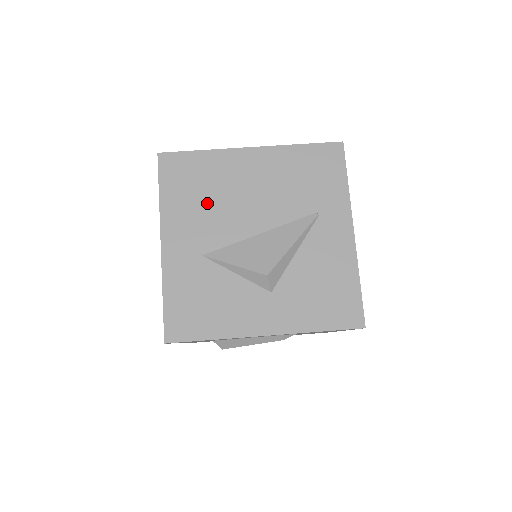
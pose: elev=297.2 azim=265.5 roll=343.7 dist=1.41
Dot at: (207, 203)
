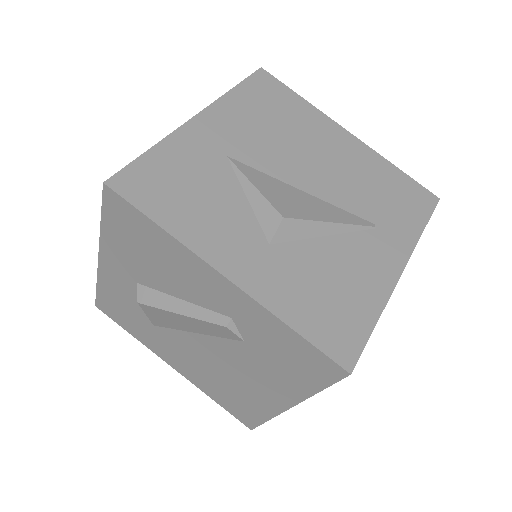
Dot at: (272, 129)
